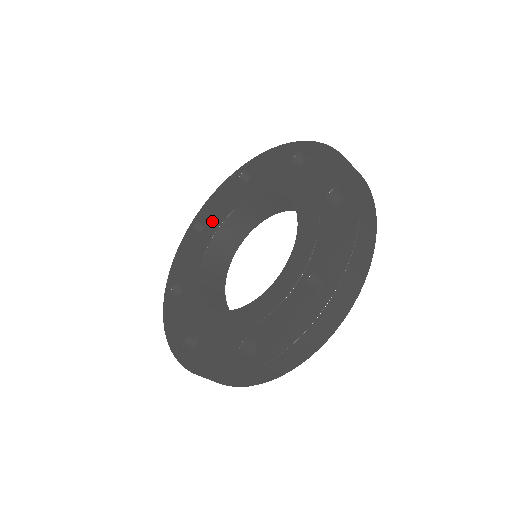
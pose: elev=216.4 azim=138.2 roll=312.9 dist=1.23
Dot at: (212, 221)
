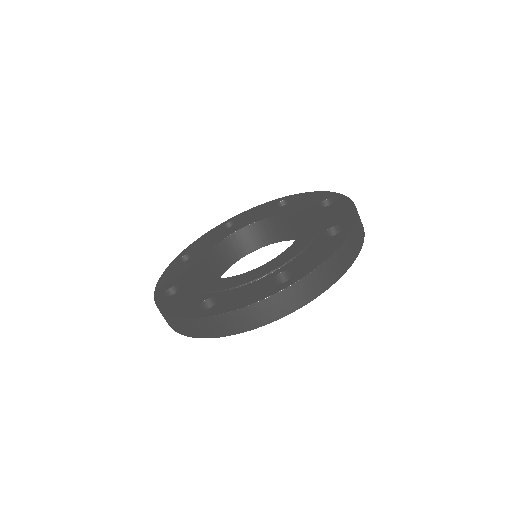
Dot at: (202, 249)
